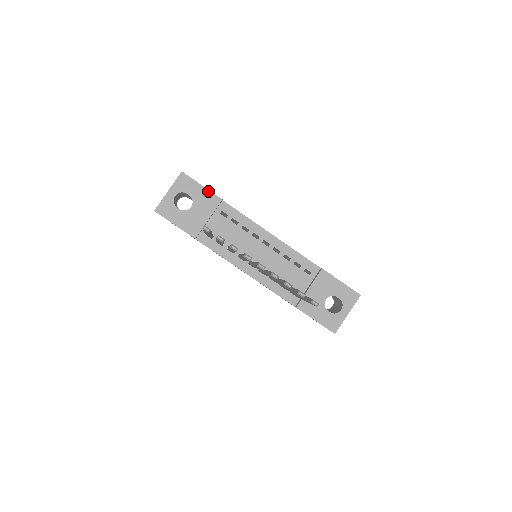
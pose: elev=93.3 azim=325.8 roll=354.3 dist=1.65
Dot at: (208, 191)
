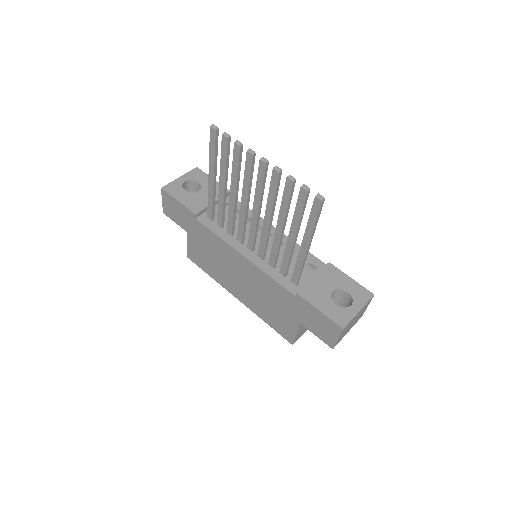
Dot at: (218, 183)
